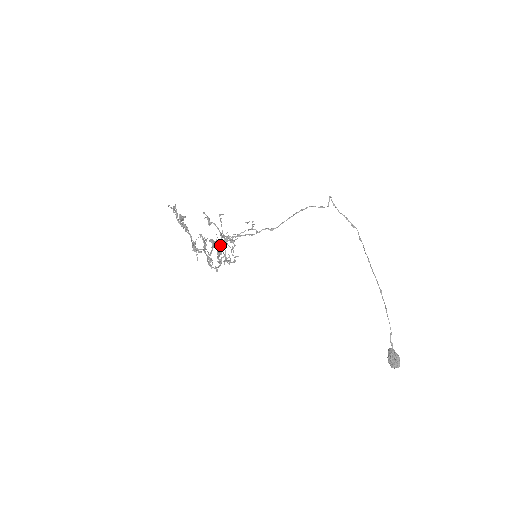
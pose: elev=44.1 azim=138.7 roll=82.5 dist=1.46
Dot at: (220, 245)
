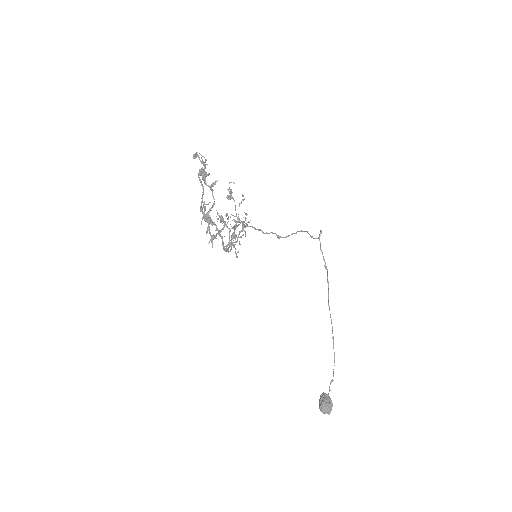
Dot at: (233, 227)
